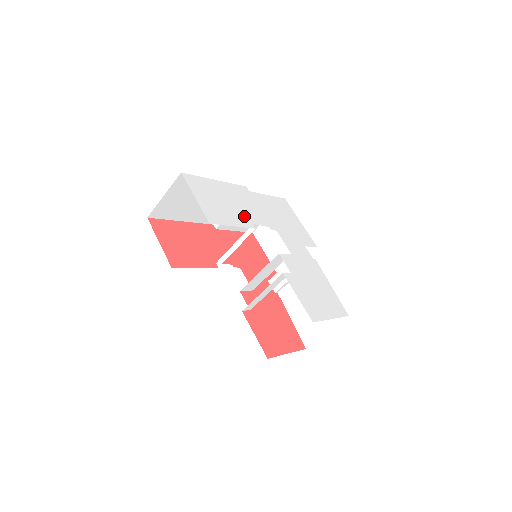
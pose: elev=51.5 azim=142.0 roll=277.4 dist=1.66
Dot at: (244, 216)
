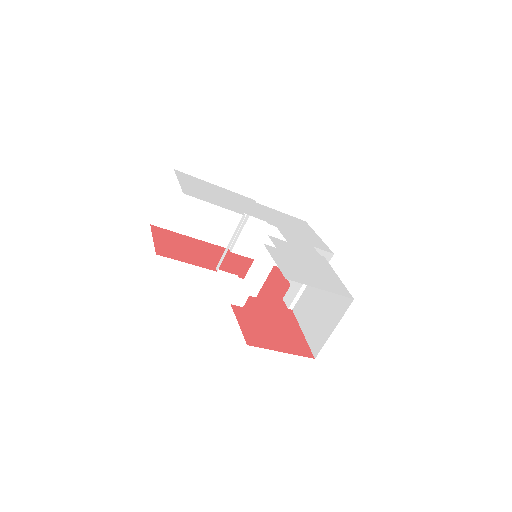
Dot at: (235, 207)
